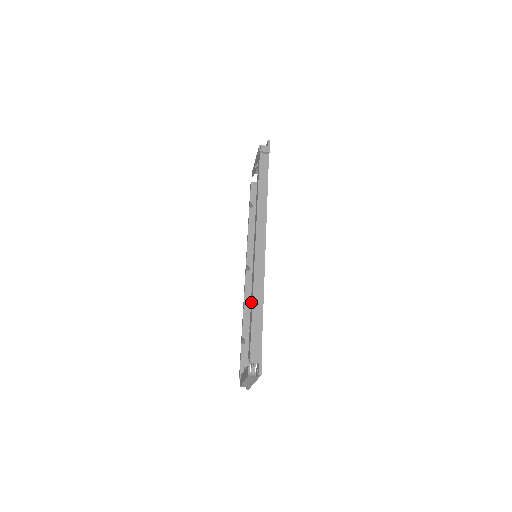
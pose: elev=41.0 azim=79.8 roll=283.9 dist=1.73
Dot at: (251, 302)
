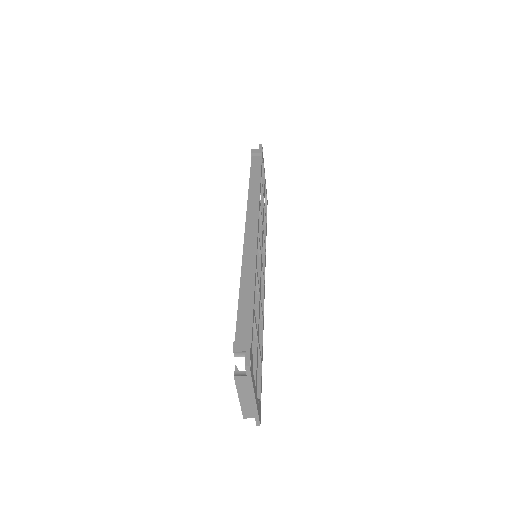
Dot at: occluded
